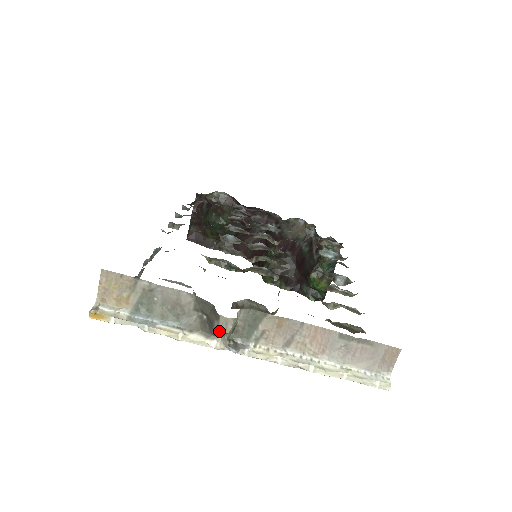
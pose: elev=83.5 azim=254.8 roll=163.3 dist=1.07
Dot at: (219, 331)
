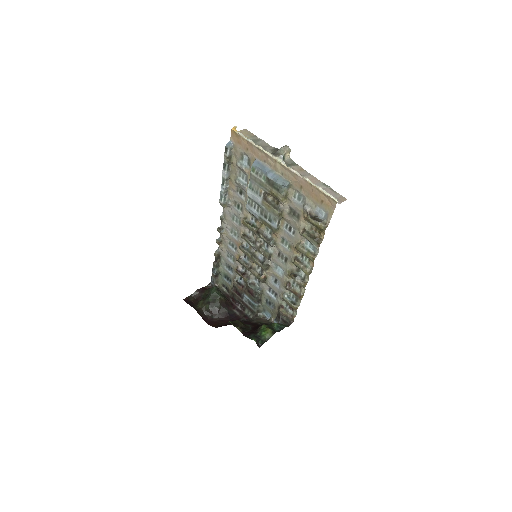
Dot at: (281, 149)
